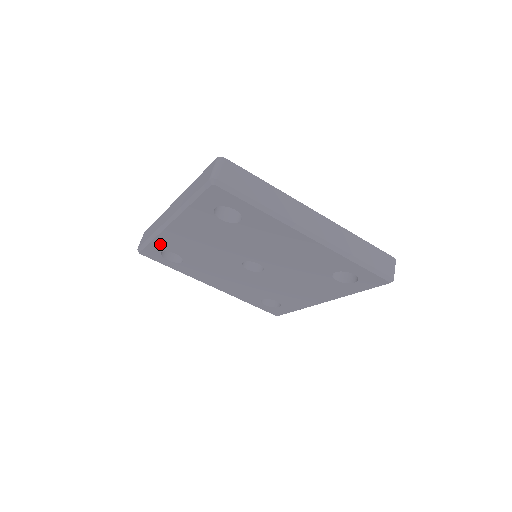
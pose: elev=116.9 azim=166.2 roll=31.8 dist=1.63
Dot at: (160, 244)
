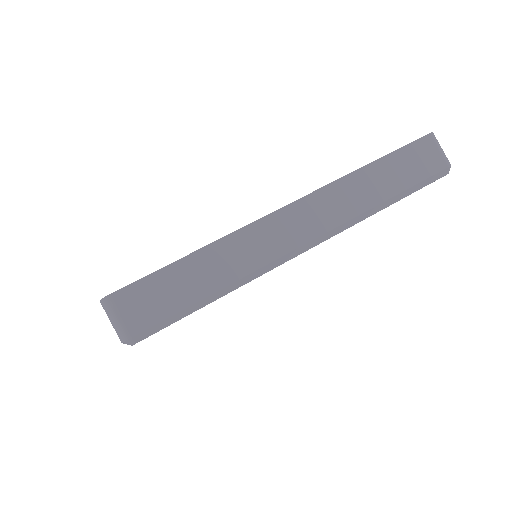
Dot at: occluded
